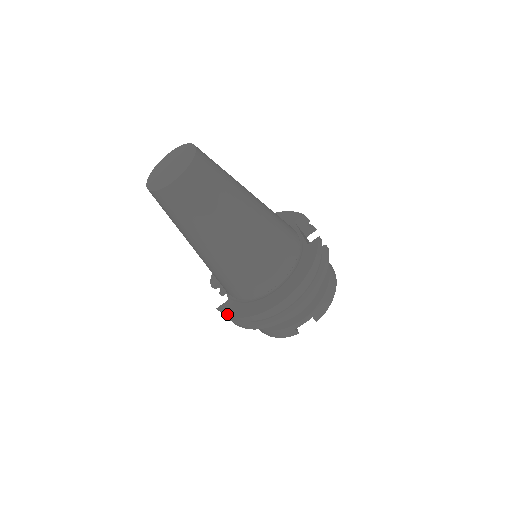
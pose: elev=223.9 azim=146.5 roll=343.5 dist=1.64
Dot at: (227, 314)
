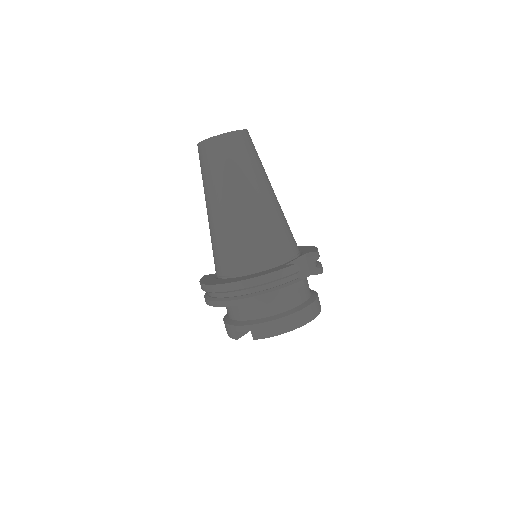
Dot at: (201, 279)
